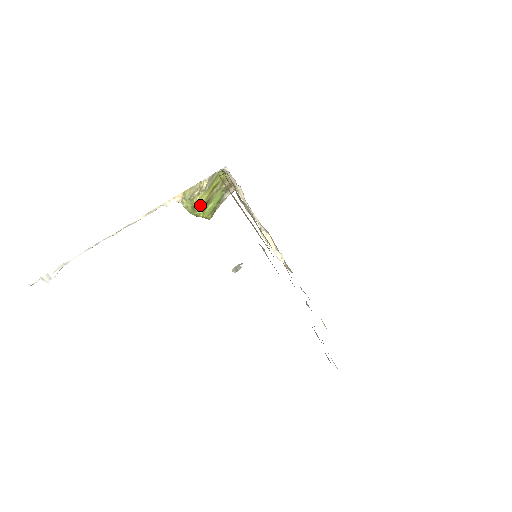
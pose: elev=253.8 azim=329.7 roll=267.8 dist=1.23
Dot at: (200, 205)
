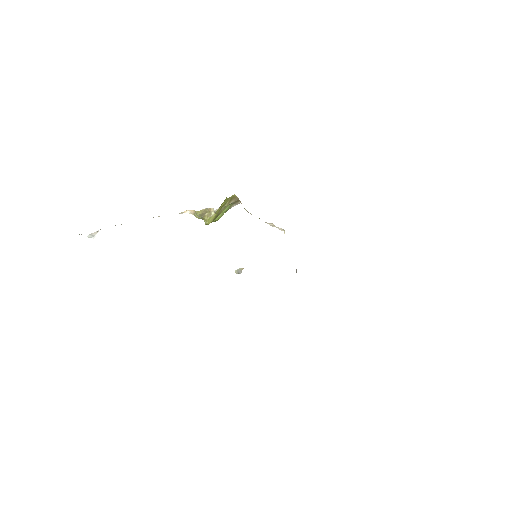
Dot at: (210, 222)
